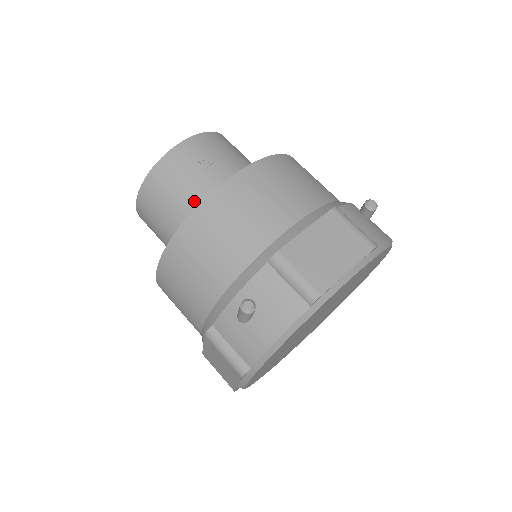
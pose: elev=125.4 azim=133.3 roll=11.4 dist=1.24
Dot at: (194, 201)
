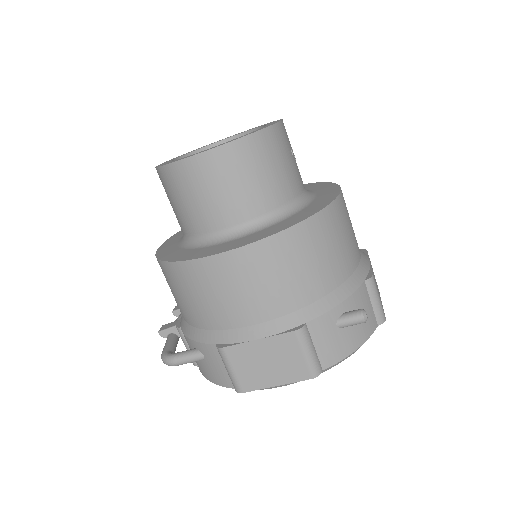
Dot at: (289, 189)
